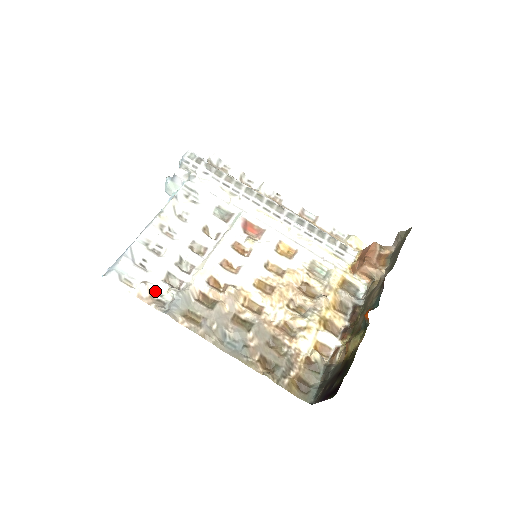
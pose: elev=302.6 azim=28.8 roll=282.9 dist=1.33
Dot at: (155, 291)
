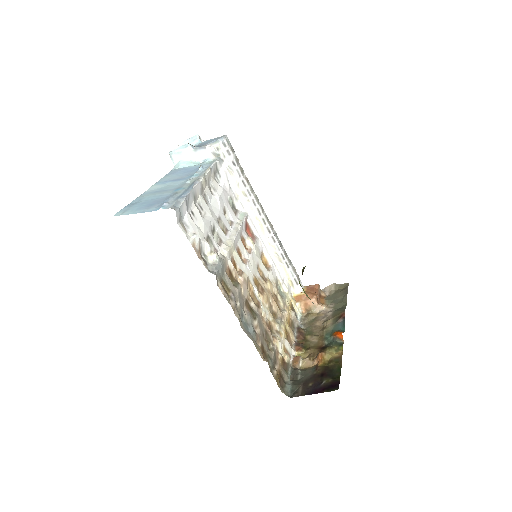
Dot at: (201, 248)
